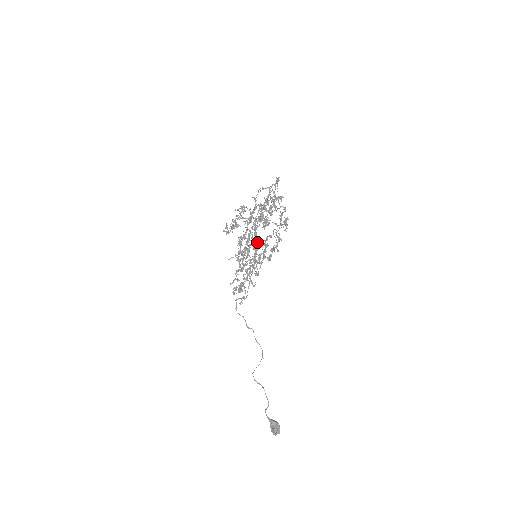
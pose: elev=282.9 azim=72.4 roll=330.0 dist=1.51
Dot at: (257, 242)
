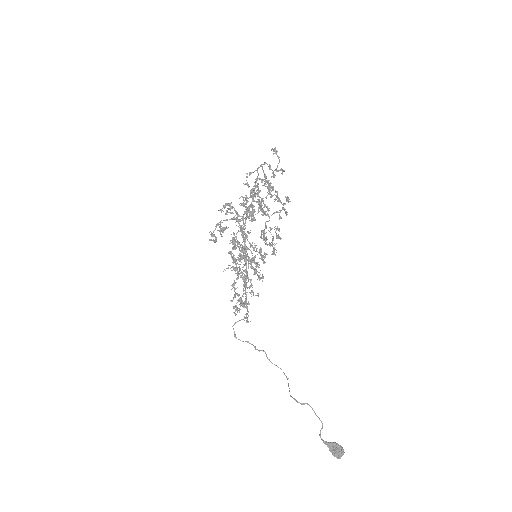
Dot at: occluded
